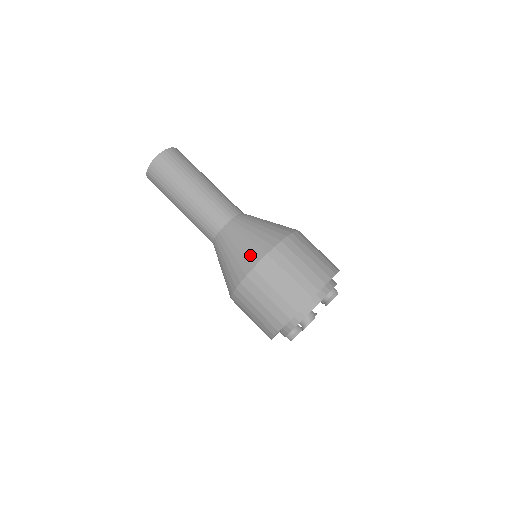
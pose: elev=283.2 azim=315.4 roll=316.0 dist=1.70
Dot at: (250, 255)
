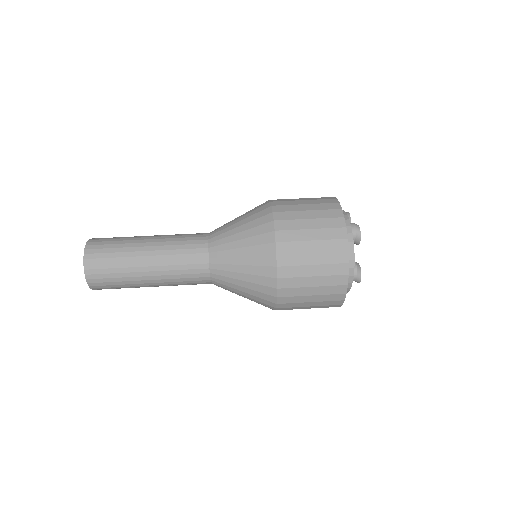
Dot at: (262, 279)
